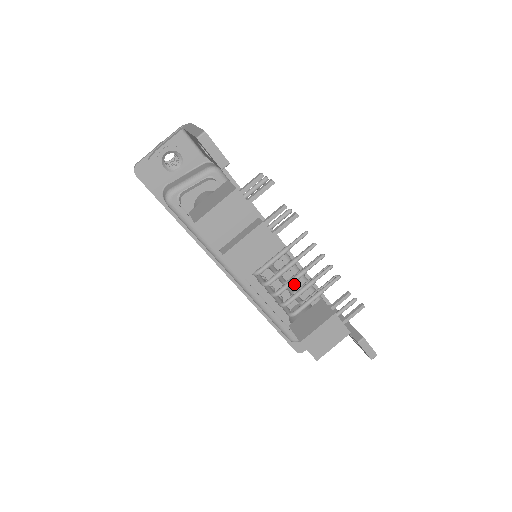
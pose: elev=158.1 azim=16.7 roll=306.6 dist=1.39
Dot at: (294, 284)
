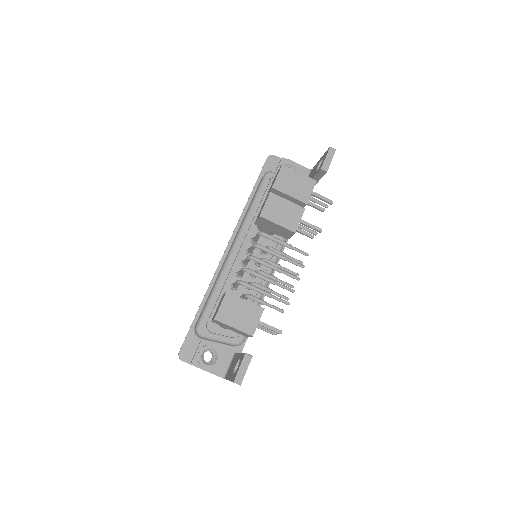
Dot at: (252, 292)
